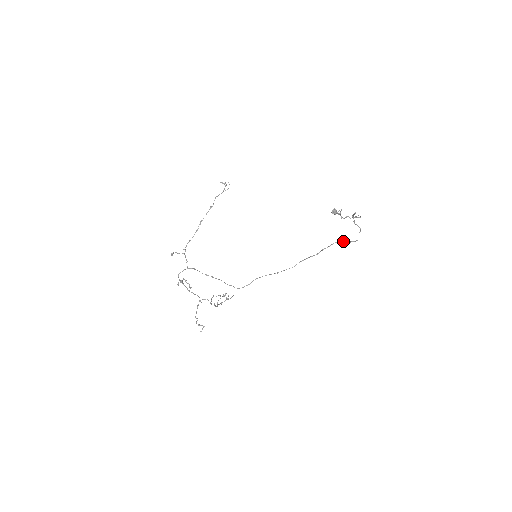
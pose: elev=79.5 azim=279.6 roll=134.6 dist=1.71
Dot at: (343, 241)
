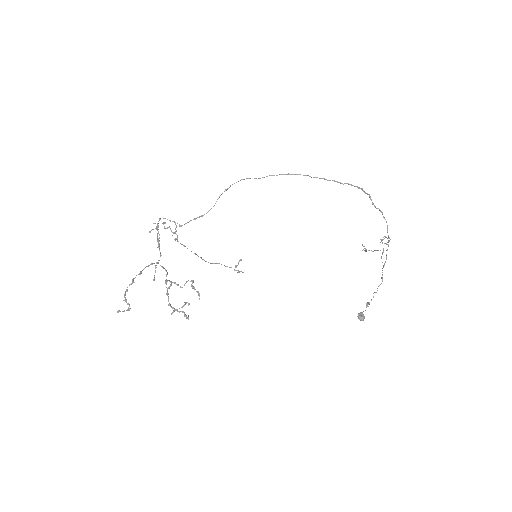
Dot at: (365, 193)
